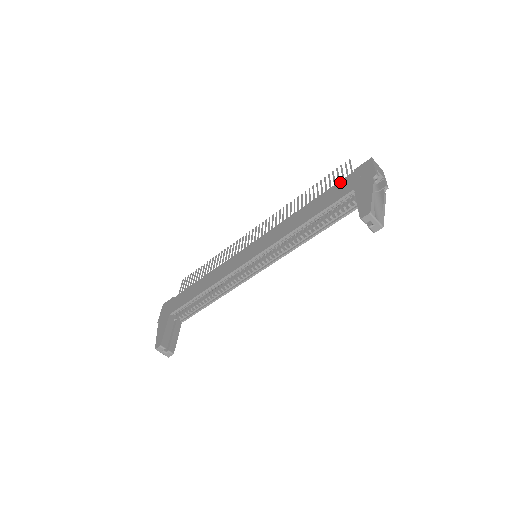
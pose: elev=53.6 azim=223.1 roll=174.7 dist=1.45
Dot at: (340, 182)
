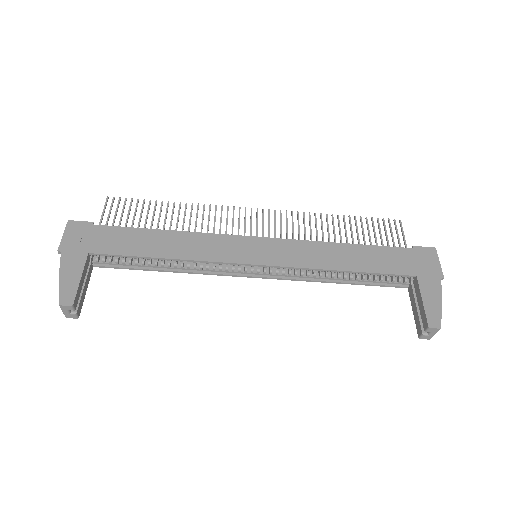
Dot at: (396, 249)
